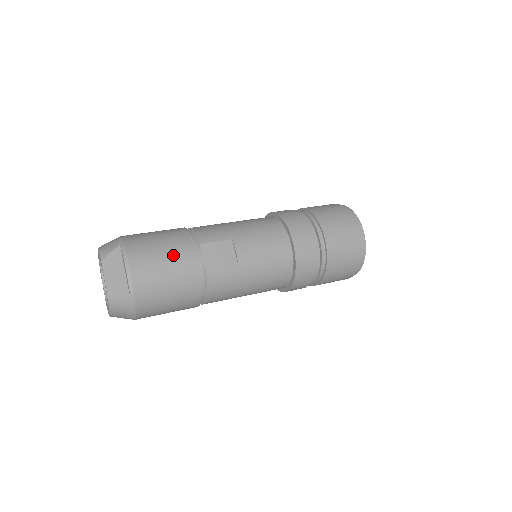
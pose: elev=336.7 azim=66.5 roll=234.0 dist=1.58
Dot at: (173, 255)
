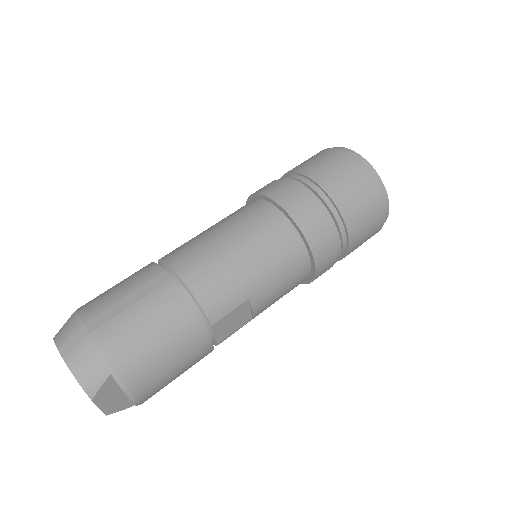
Dot at: (183, 358)
